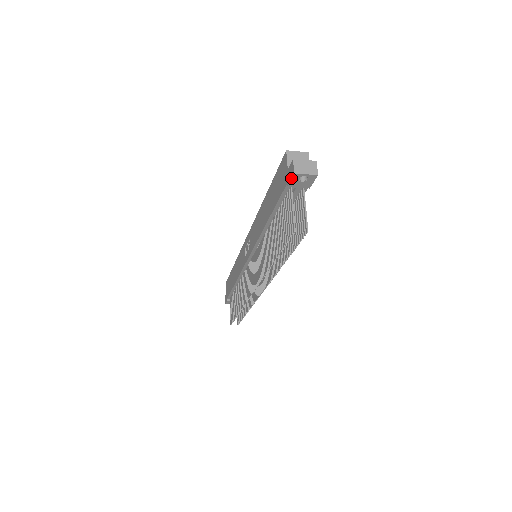
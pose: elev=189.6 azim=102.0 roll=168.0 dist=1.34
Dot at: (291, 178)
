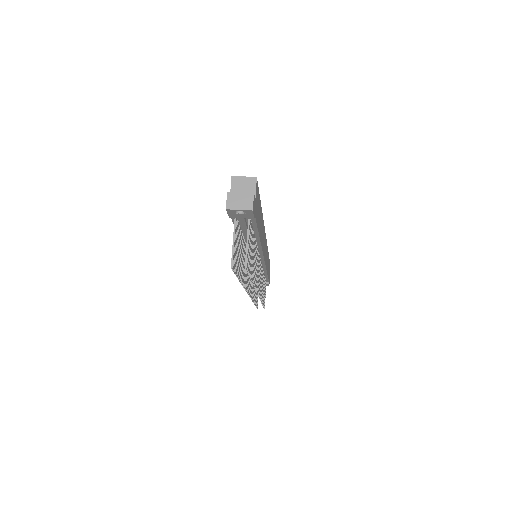
Dot at: (227, 212)
